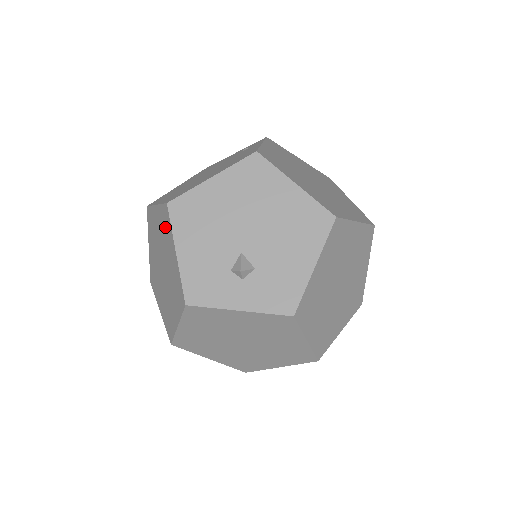
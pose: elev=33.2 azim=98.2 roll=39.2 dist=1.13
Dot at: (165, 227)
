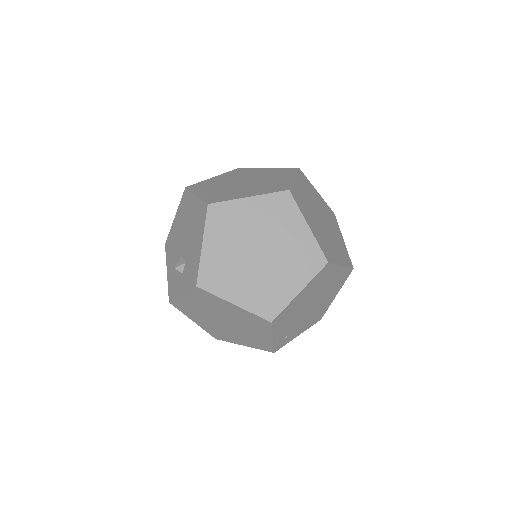
Dot at: occluded
